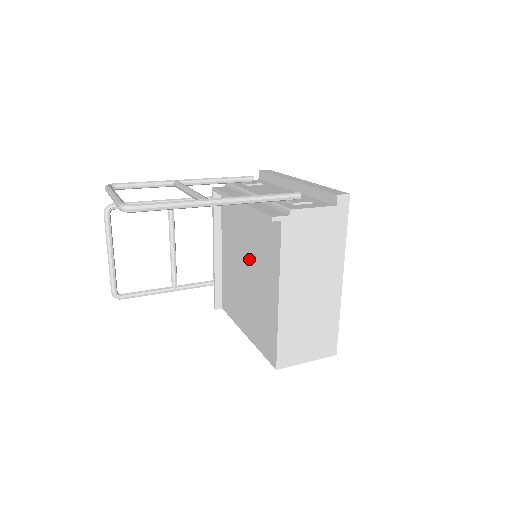
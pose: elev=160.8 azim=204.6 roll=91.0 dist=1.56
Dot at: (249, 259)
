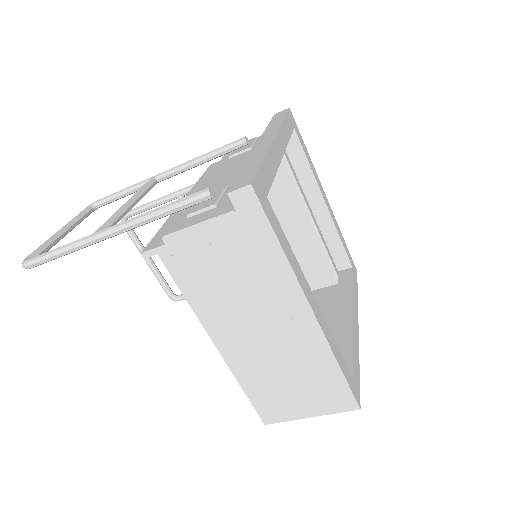
Dot at: occluded
